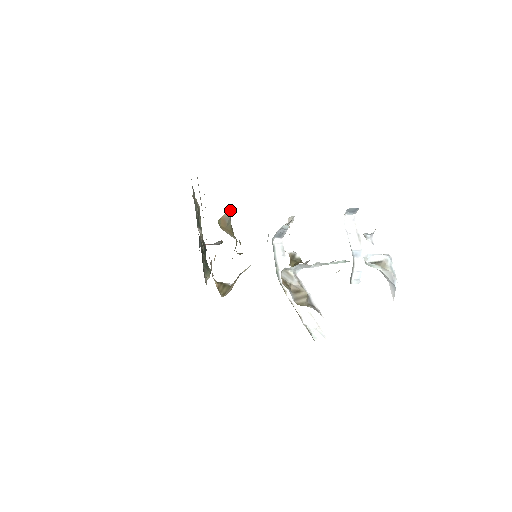
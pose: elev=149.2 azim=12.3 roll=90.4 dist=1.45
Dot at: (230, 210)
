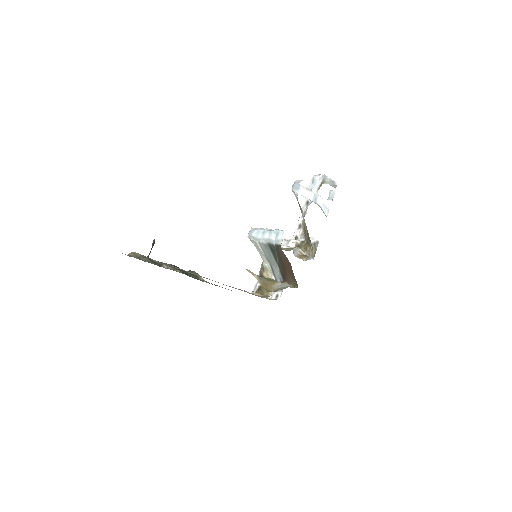
Dot at: (249, 271)
